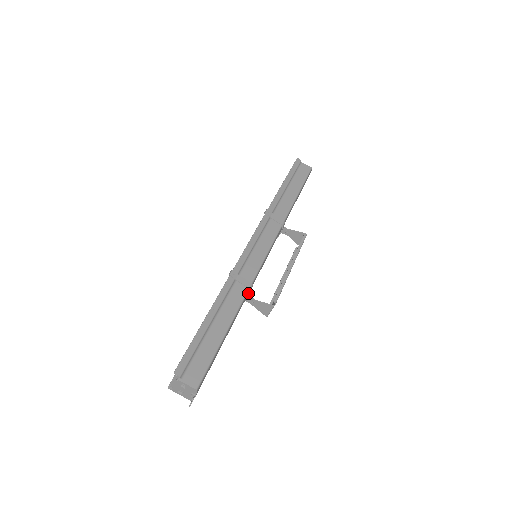
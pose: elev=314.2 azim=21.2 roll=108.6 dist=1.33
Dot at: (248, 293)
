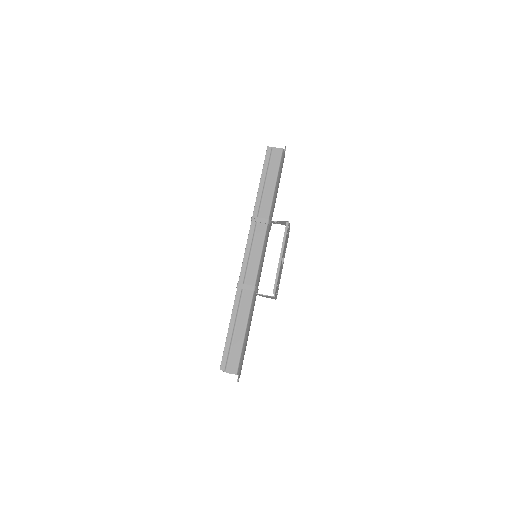
Dot at: (255, 292)
